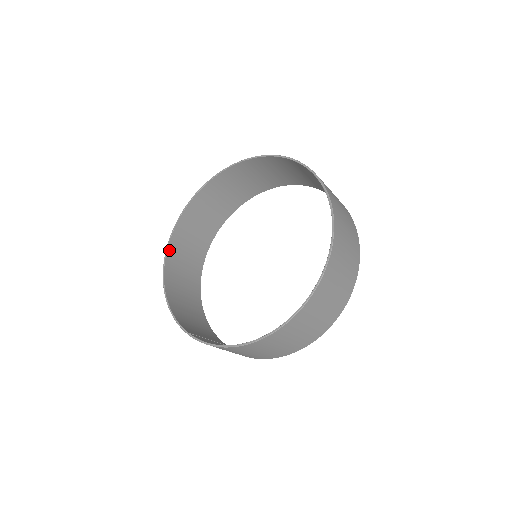
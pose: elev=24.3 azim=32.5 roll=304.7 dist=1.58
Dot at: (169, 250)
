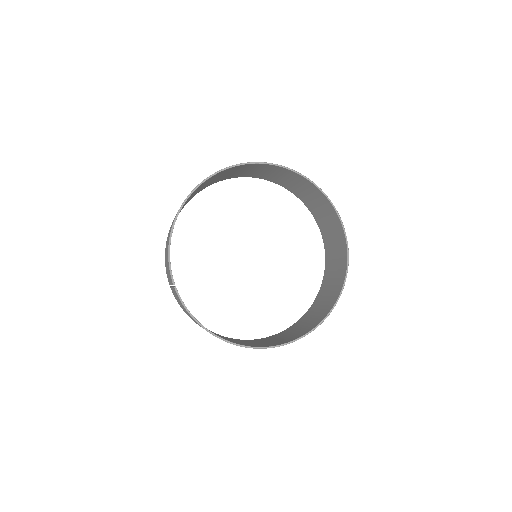
Dot at: (200, 185)
